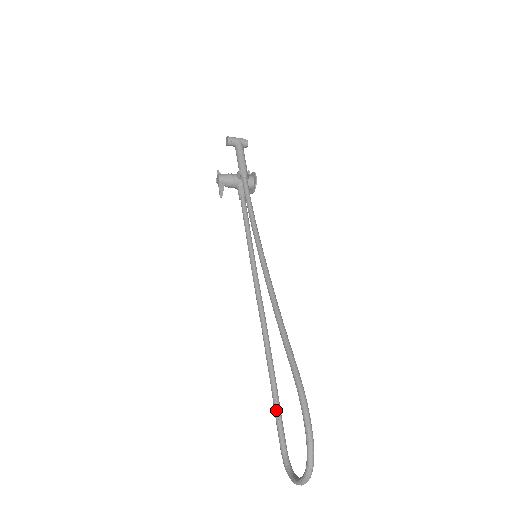
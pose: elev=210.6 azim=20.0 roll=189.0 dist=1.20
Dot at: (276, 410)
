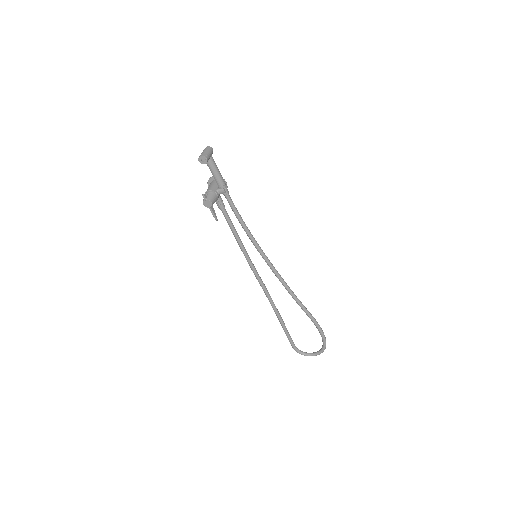
Dot at: (287, 332)
